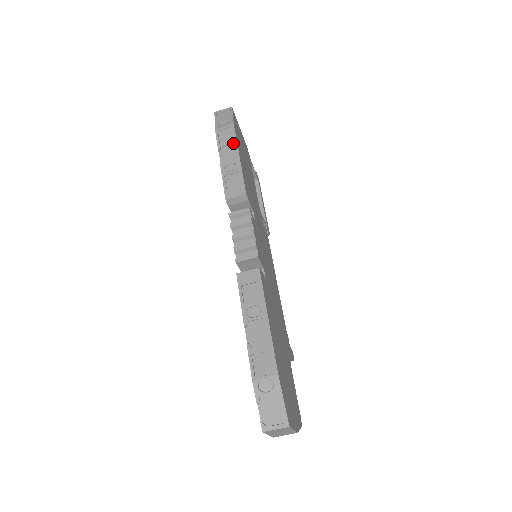
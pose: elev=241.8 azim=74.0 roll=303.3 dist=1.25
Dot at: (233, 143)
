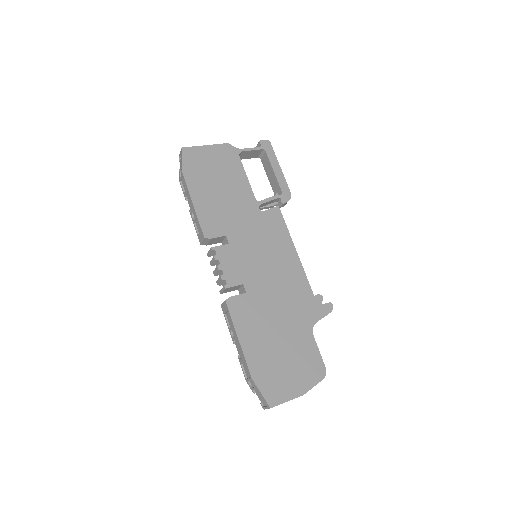
Dot at: (188, 191)
